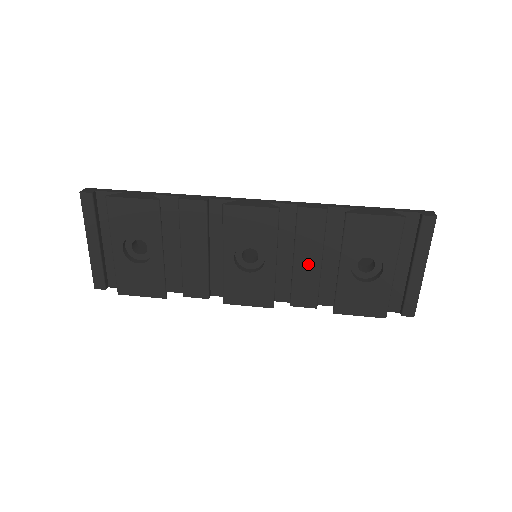
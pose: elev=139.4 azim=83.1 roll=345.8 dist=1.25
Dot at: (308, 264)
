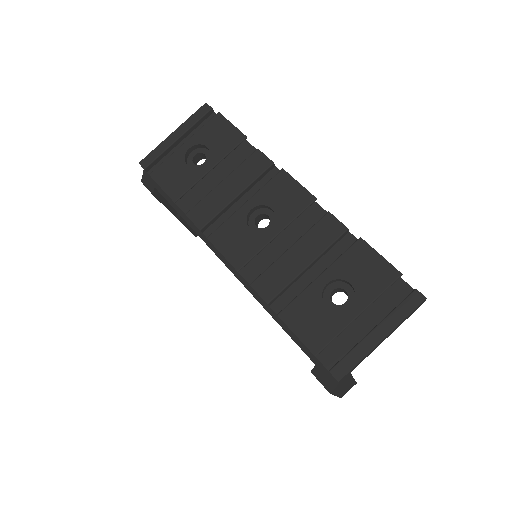
Dot at: (296, 260)
